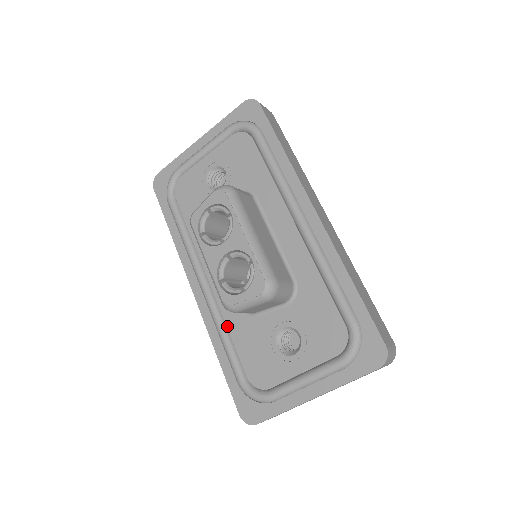
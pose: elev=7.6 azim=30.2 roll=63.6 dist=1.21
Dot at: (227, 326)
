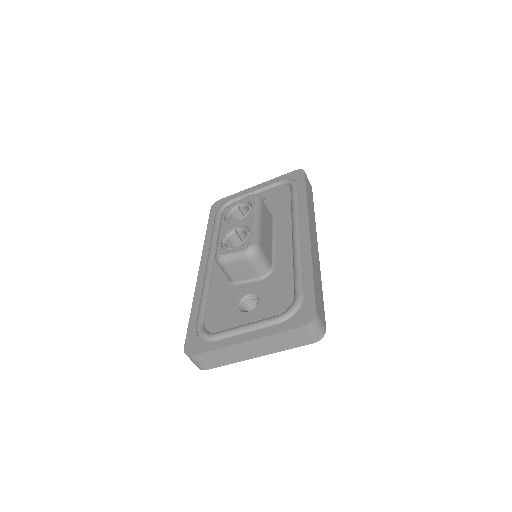
Dot at: (211, 289)
